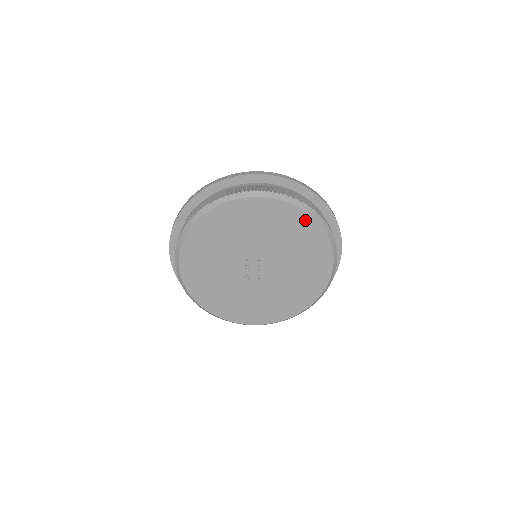
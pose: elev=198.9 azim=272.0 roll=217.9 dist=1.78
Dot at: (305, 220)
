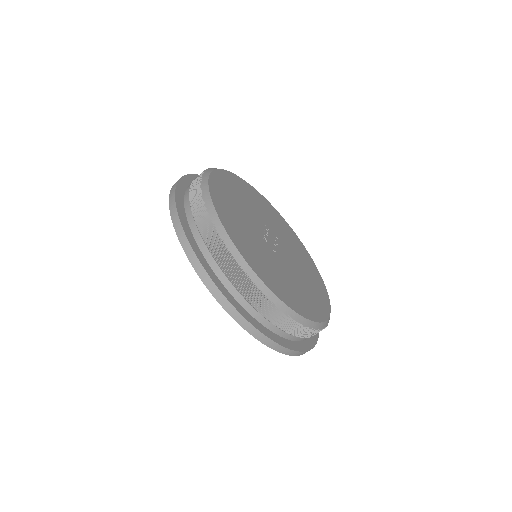
Dot at: (305, 252)
